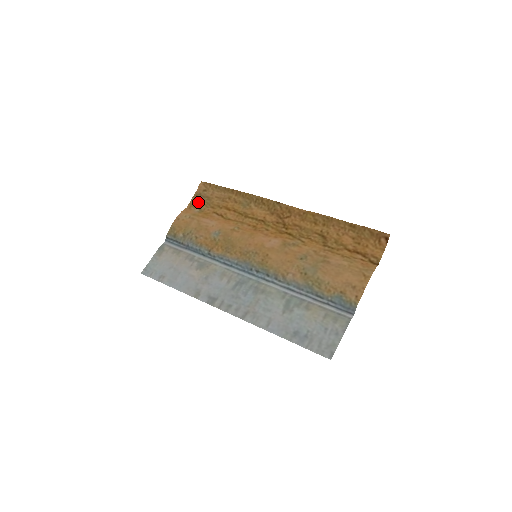
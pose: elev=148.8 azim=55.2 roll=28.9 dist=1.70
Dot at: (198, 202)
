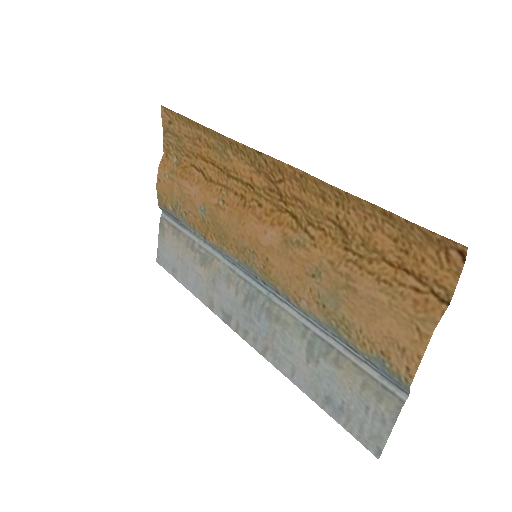
Dot at: (171, 145)
